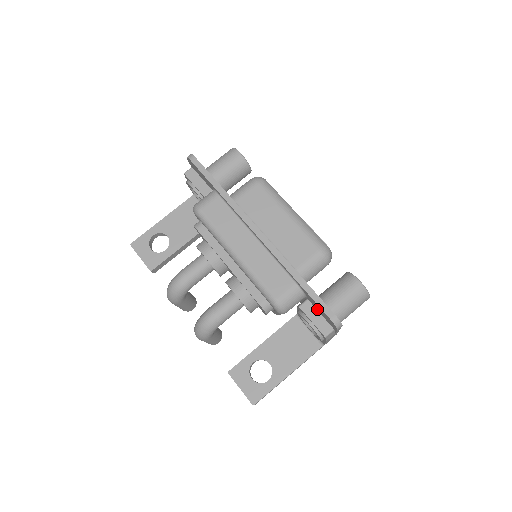
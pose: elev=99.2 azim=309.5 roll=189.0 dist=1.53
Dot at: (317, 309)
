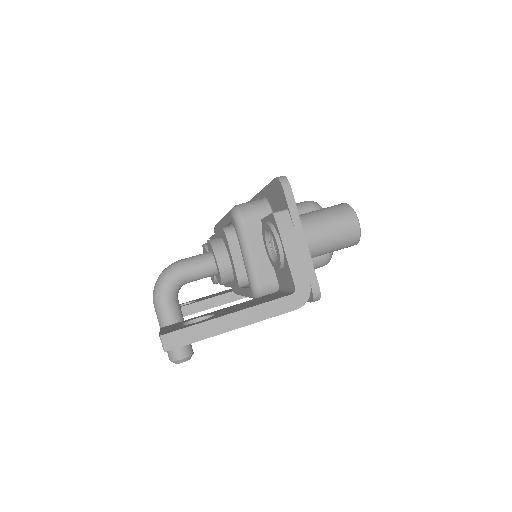
Dot at: (277, 209)
